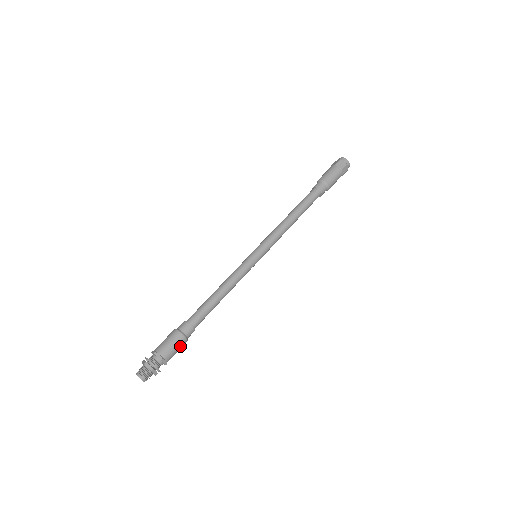
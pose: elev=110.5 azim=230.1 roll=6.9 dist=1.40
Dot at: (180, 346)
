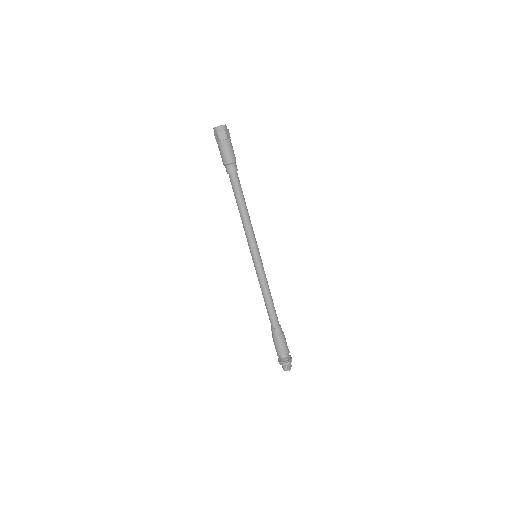
Dot at: (285, 339)
